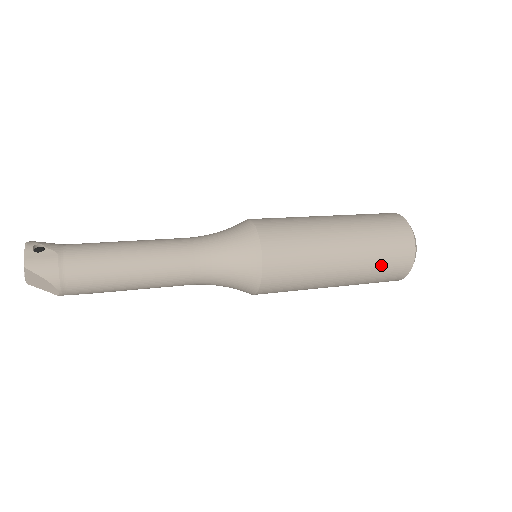
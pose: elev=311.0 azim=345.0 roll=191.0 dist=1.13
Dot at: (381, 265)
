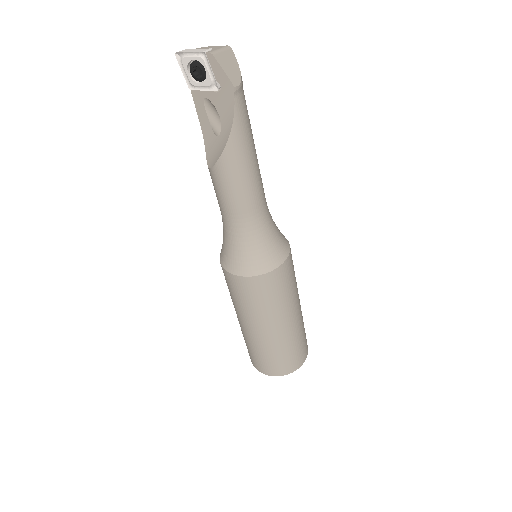
Dot at: (304, 328)
